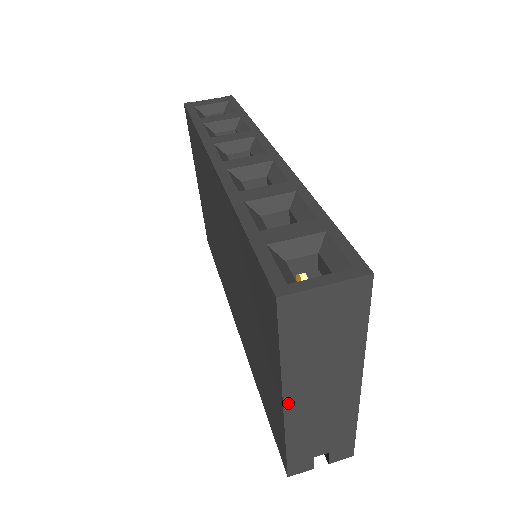
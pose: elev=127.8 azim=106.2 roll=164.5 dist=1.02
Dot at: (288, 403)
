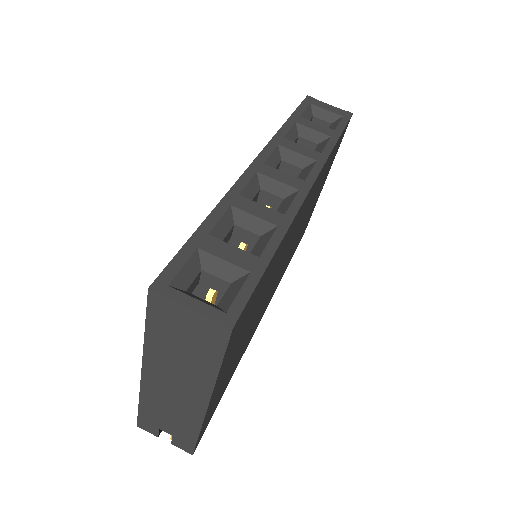
Dot at: (146, 372)
